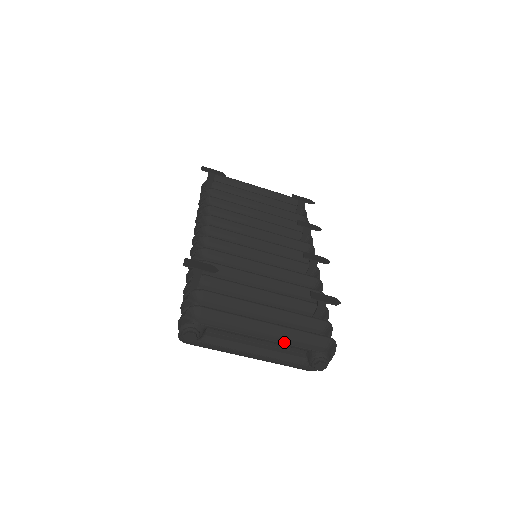
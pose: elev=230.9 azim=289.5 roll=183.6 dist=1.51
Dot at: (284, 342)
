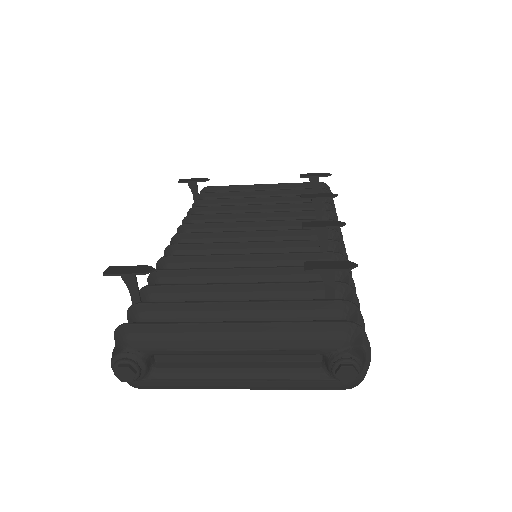
Dot at: (271, 347)
